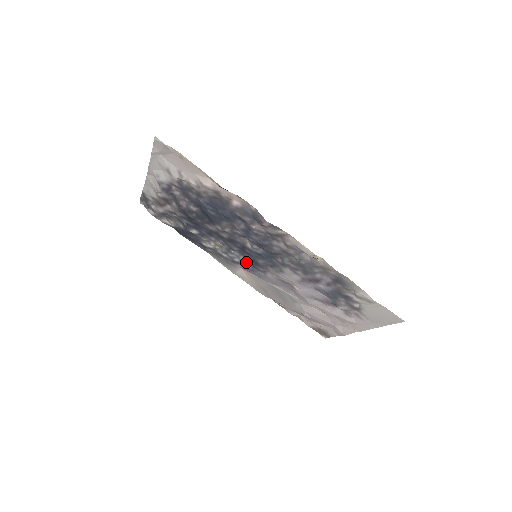
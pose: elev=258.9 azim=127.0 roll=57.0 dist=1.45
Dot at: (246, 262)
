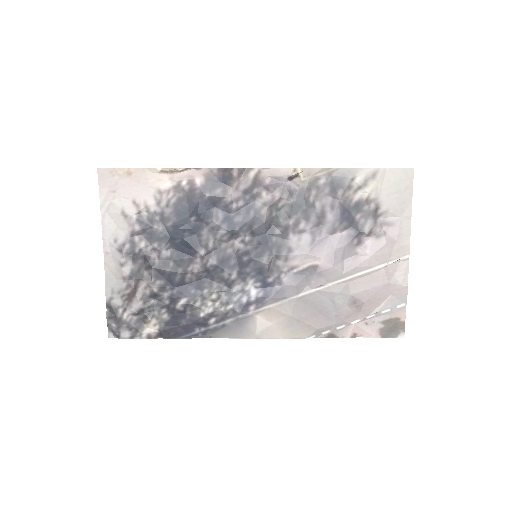
Dot at: (254, 289)
